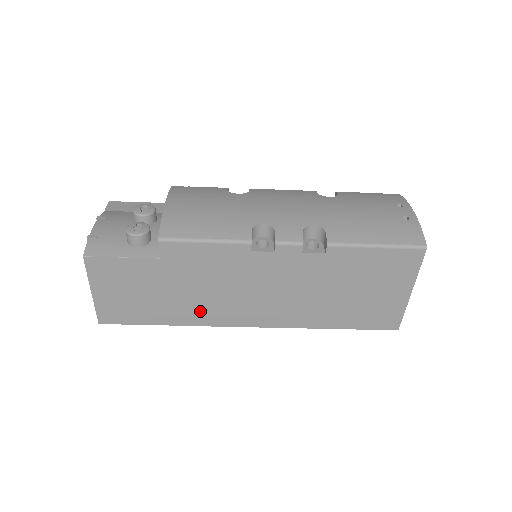
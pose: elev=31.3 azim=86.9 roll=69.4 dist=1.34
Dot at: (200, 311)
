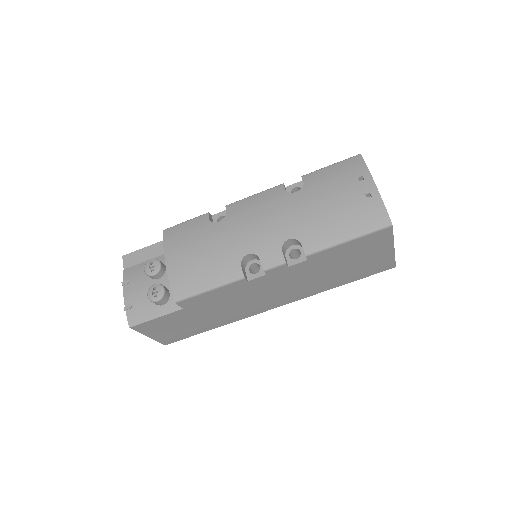
Dot at: (232, 316)
